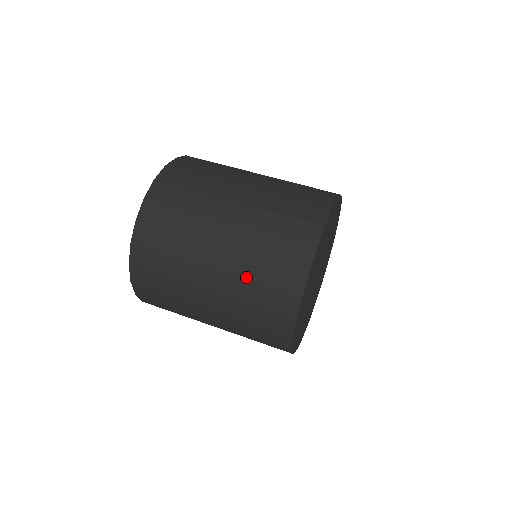
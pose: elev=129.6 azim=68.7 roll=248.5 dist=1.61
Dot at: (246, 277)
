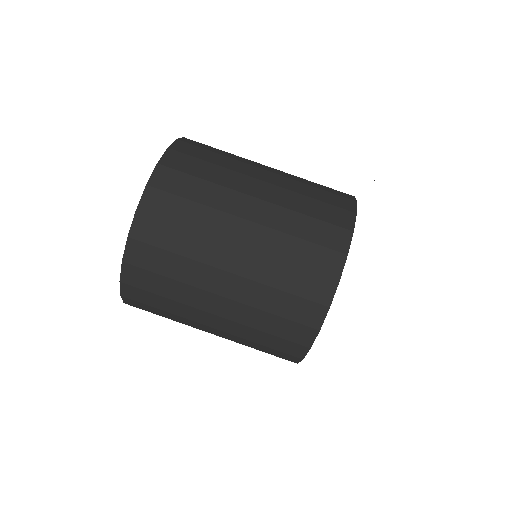
Dot at: occluded
